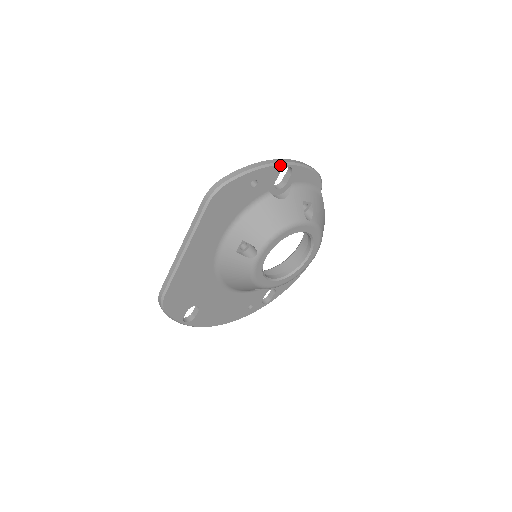
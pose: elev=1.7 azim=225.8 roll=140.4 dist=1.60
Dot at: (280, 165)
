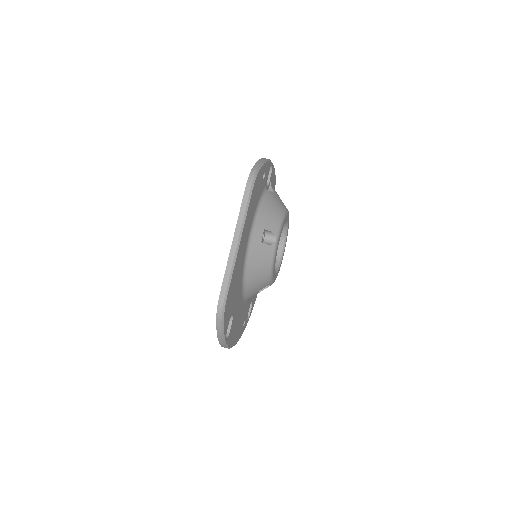
Dot at: (270, 162)
